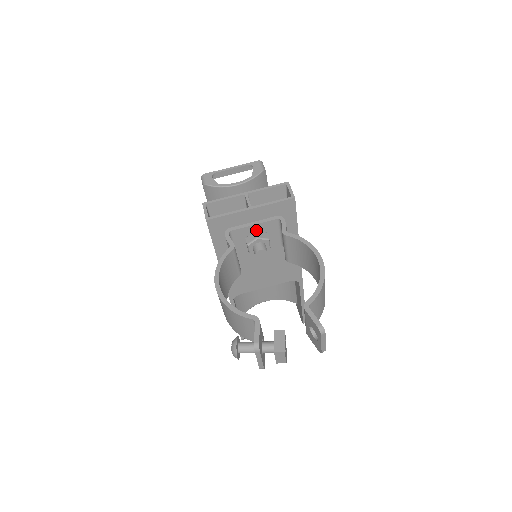
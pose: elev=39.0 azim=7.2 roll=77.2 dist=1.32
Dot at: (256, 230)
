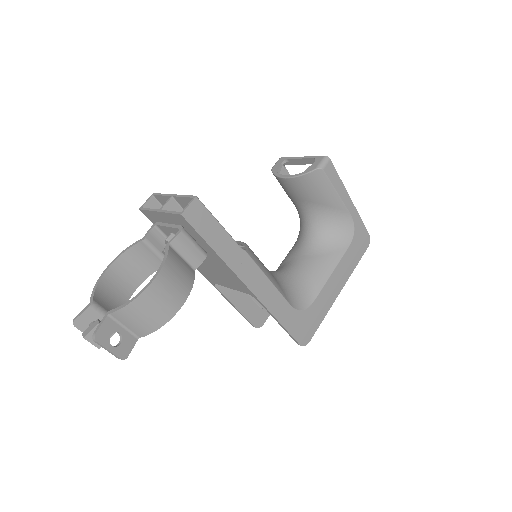
Dot at: (173, 232)
